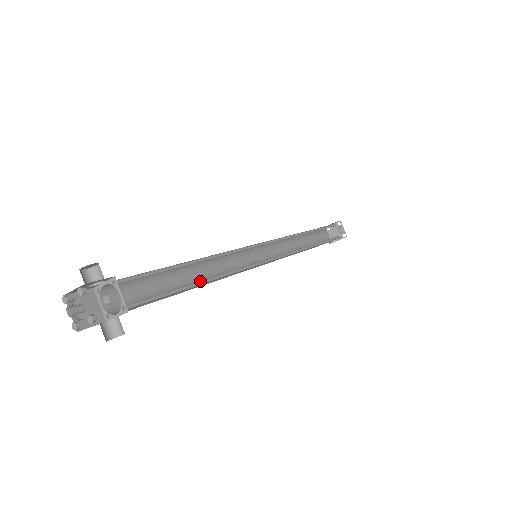
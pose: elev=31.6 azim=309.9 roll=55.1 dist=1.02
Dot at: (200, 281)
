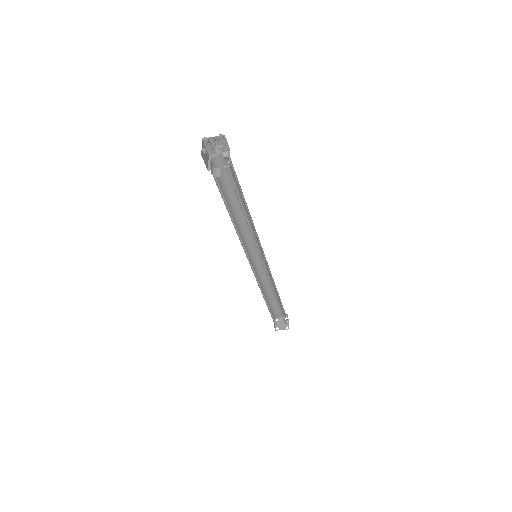
Dot at: (244, 213)
